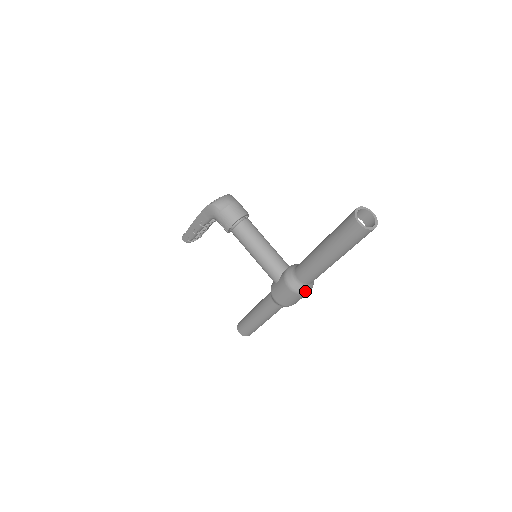
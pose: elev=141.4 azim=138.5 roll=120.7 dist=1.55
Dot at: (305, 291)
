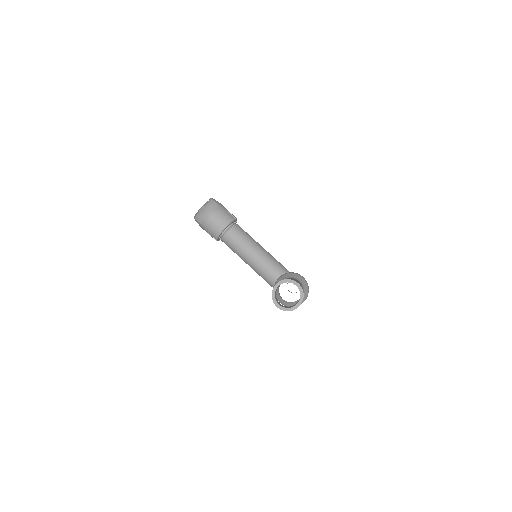
Dot at: occluded
